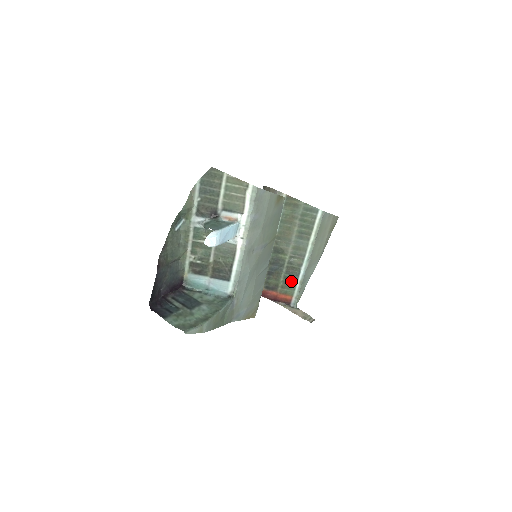
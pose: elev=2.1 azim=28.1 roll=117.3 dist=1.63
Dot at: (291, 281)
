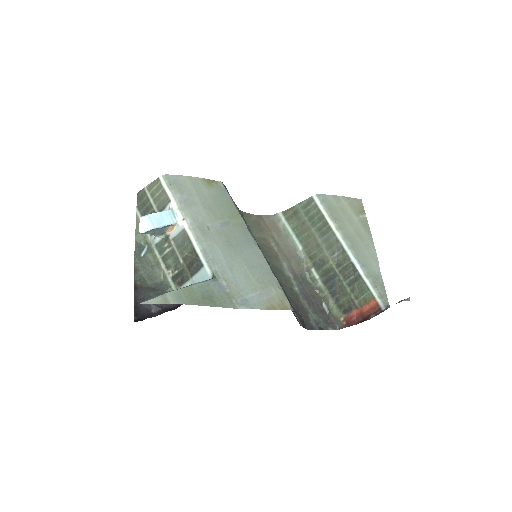
Dot at: (357, 283)
